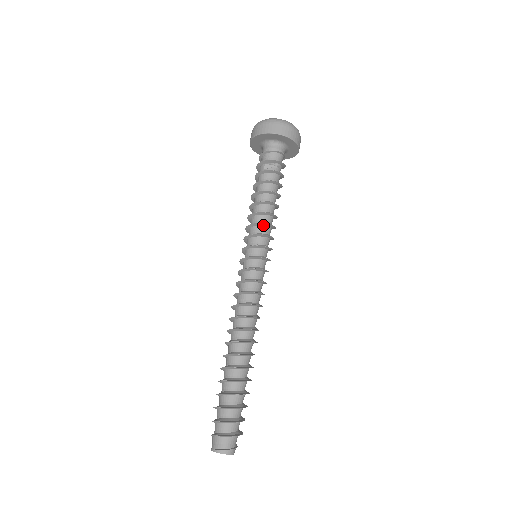
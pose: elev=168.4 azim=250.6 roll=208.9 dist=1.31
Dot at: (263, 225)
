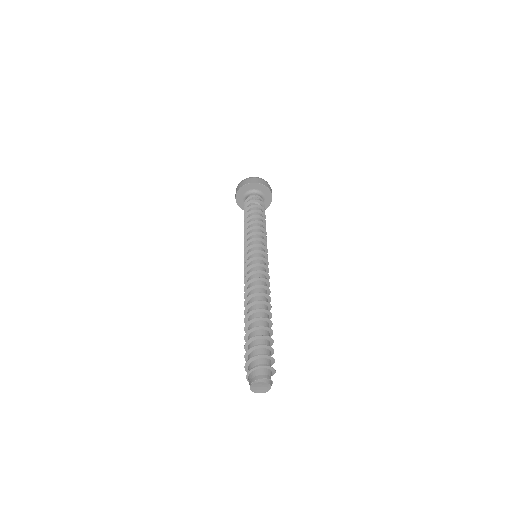
Dot at: (261, 235)
